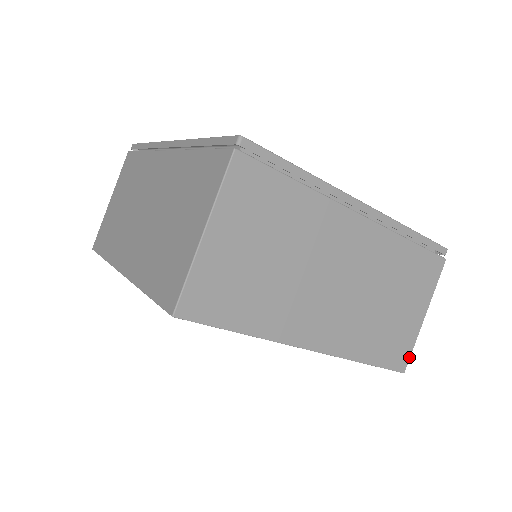
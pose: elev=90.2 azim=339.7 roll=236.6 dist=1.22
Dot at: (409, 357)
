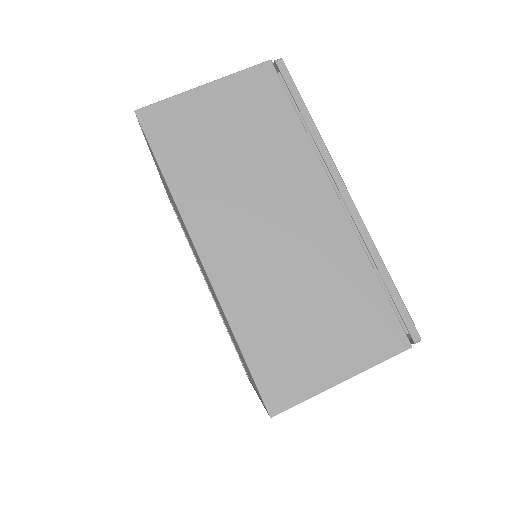
Dot at: (290, 405)
